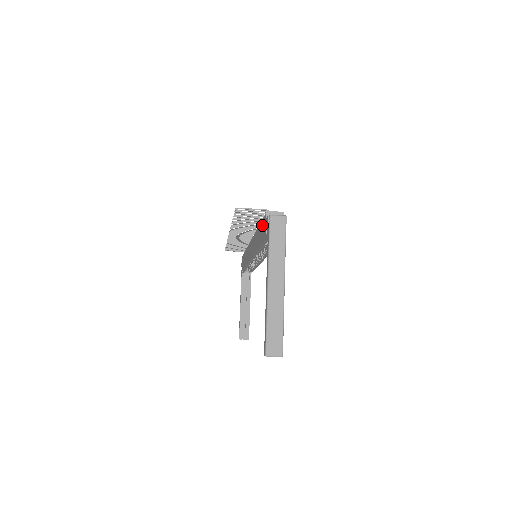
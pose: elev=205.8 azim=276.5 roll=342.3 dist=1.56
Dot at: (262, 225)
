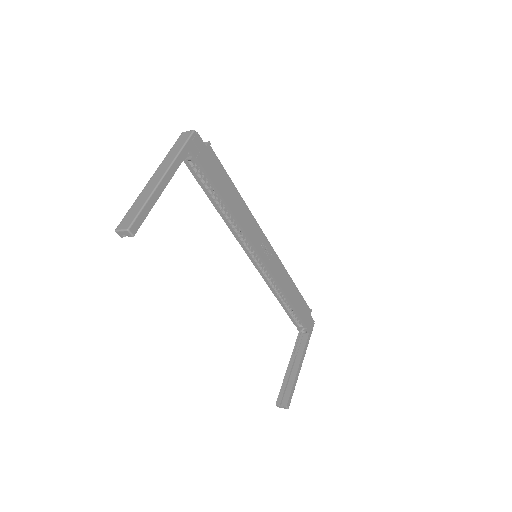
Dot at: occluded
